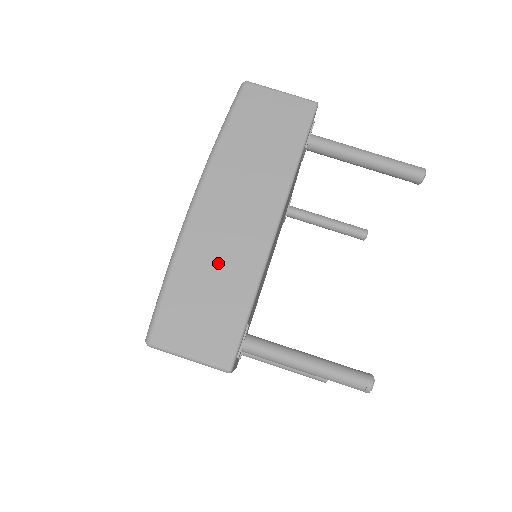
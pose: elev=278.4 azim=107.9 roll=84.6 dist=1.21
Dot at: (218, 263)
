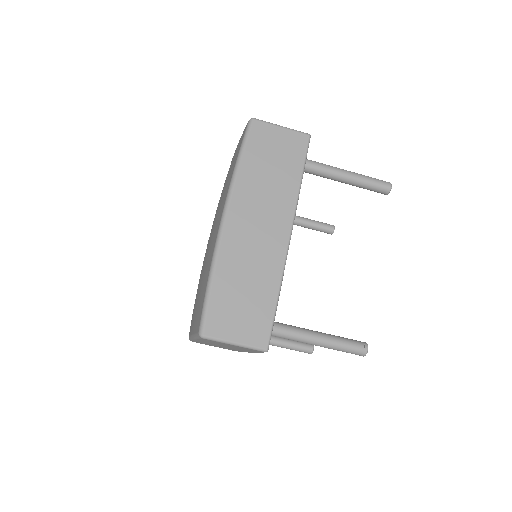
Dot at: (249, 268)
